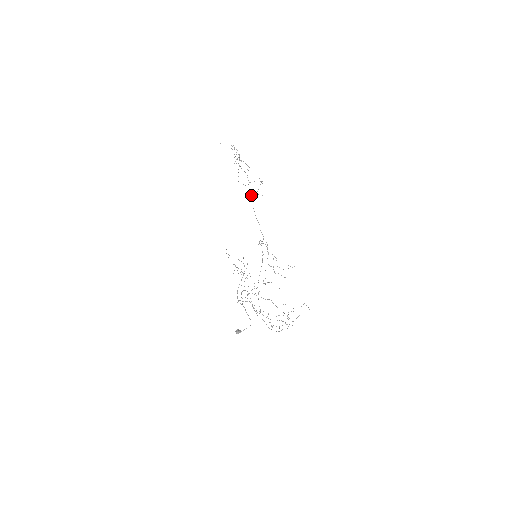
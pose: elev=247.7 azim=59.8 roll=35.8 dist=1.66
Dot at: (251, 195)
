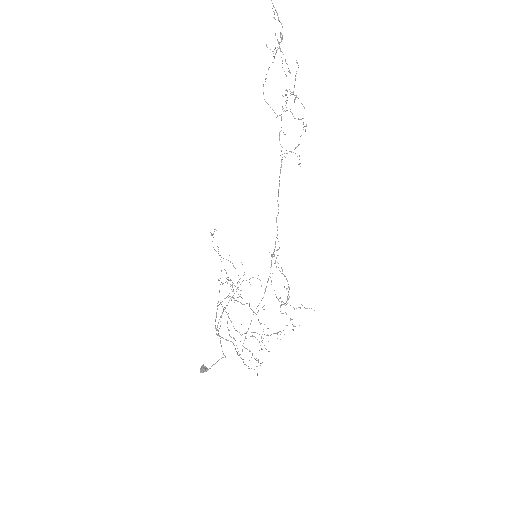
Dot at: (281, 146)
